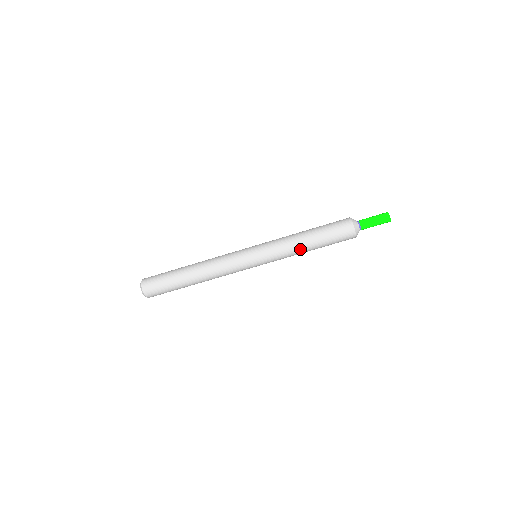
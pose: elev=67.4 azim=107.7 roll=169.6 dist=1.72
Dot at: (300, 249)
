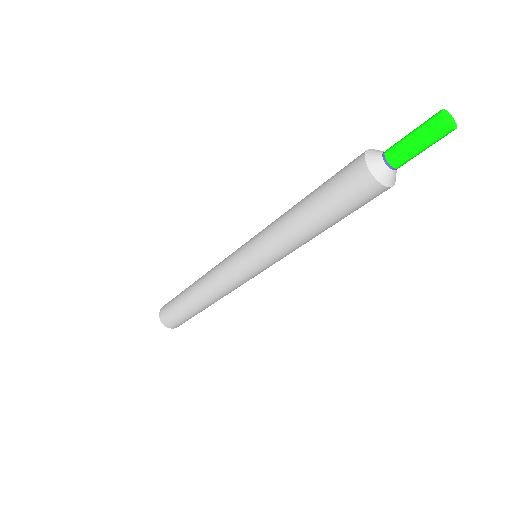
Dot at: (303, 238)
